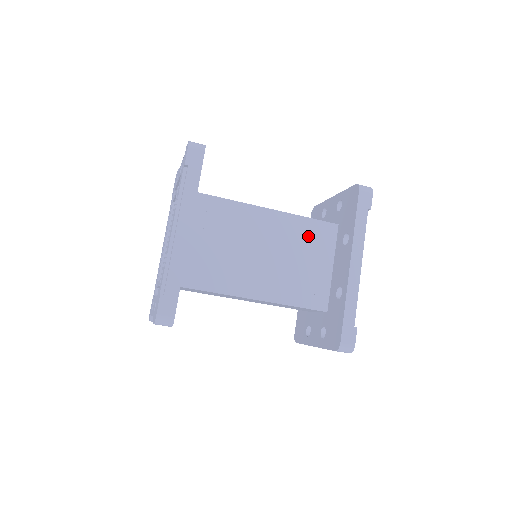
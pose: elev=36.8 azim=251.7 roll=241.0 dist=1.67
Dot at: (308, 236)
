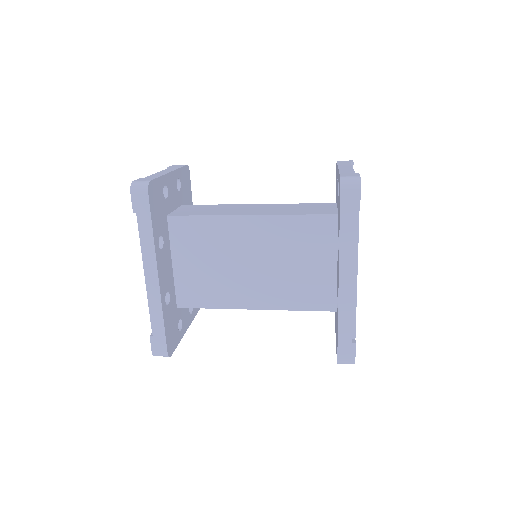
Dot at: (301, 236)
